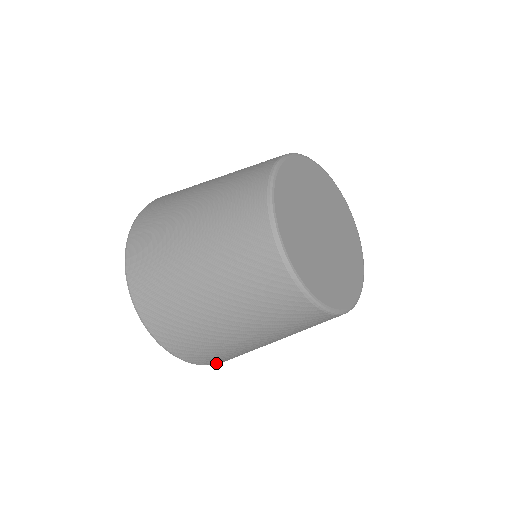
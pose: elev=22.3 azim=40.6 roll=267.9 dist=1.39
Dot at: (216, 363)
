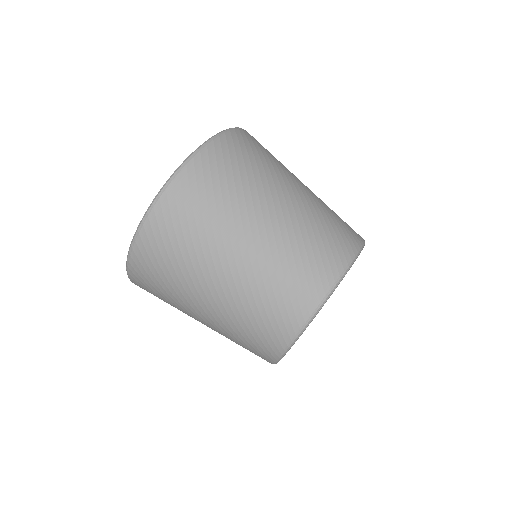
Dot at: occluded
